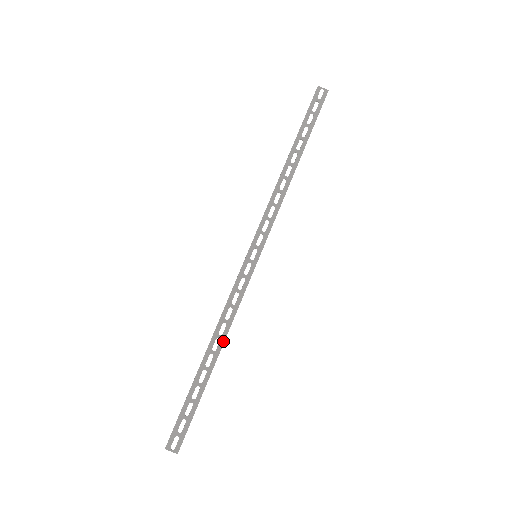
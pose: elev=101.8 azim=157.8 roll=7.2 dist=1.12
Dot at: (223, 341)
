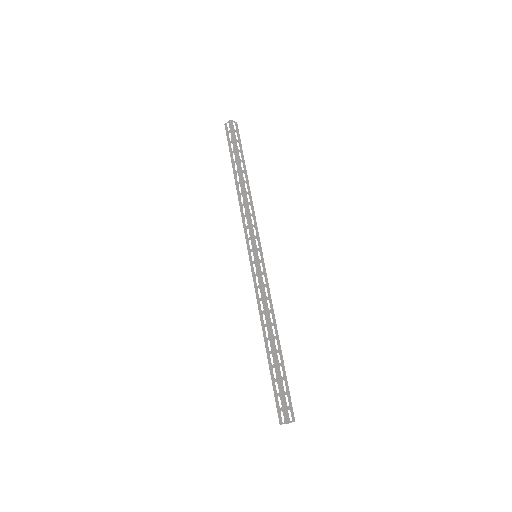
Dot at: (268, 326)
